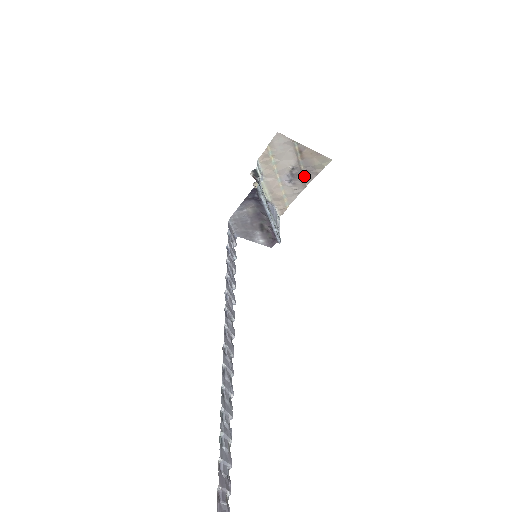
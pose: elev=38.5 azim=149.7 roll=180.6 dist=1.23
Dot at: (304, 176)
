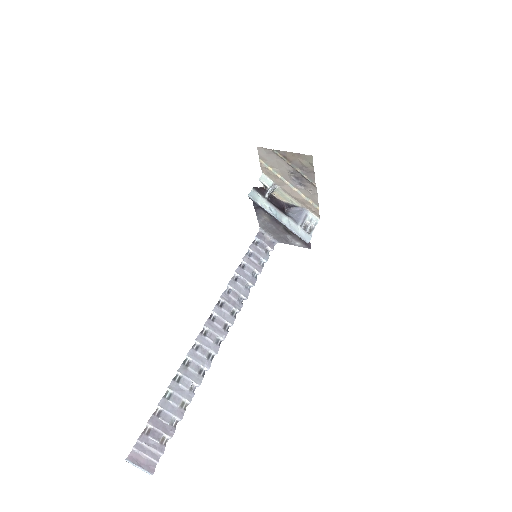
Dot at: (306, 177)
